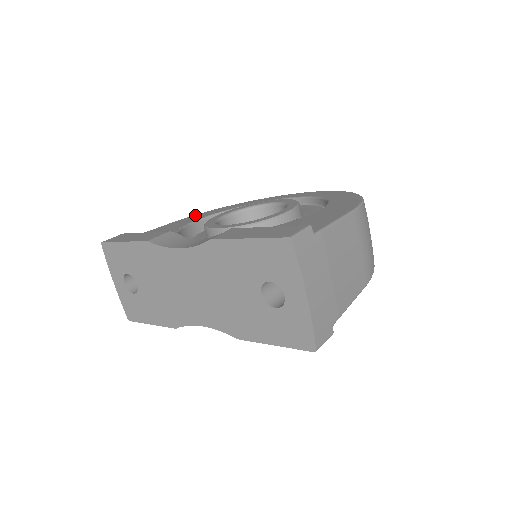
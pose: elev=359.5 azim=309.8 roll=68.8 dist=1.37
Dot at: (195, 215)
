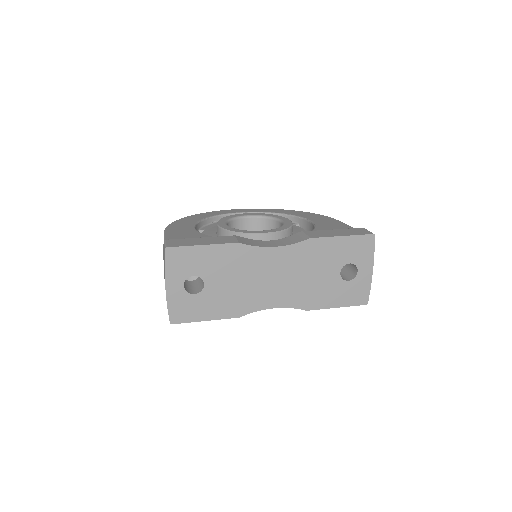
Dot at: (172, 225)
